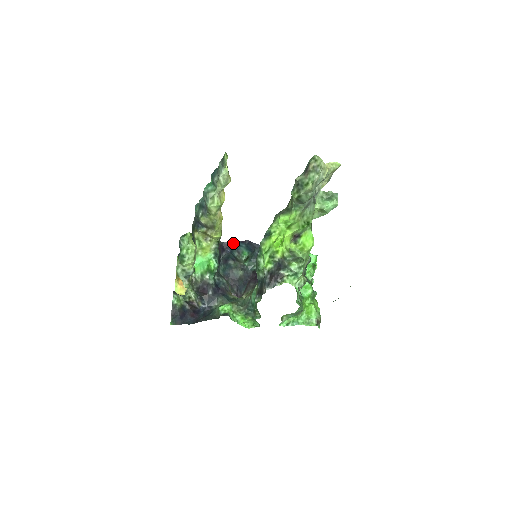
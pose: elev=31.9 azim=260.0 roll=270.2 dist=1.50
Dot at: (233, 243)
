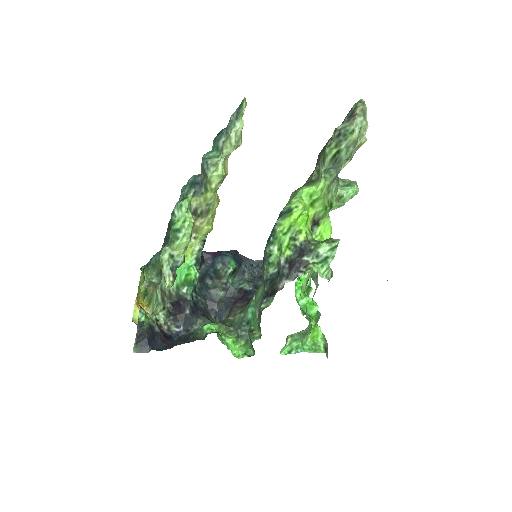
Dot at: (216, 253)
